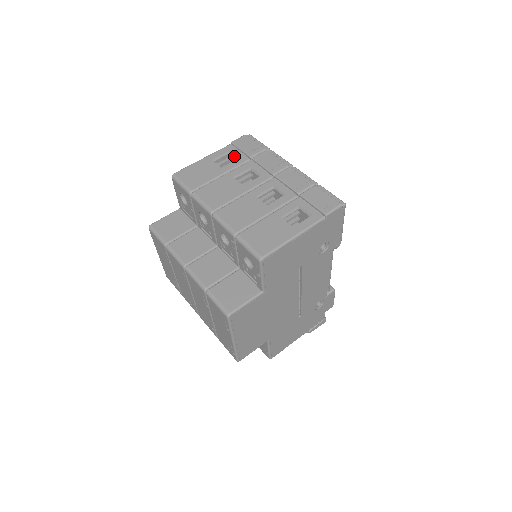
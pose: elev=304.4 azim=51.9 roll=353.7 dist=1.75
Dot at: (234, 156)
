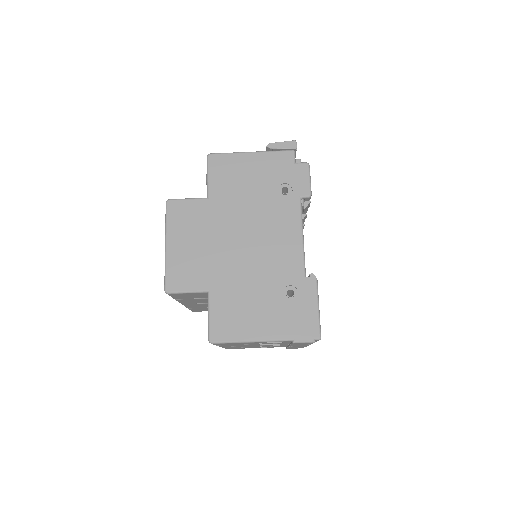
Dot at: occluded
